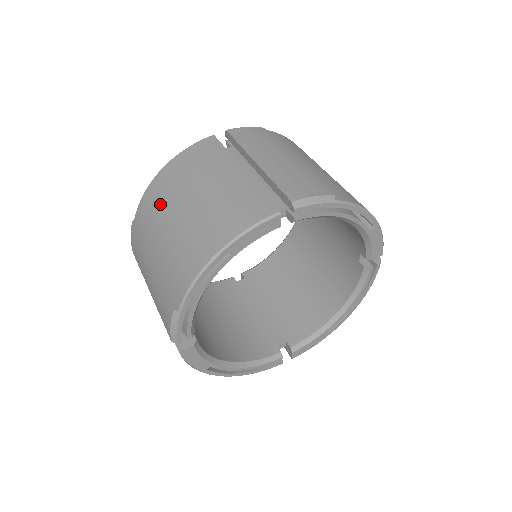
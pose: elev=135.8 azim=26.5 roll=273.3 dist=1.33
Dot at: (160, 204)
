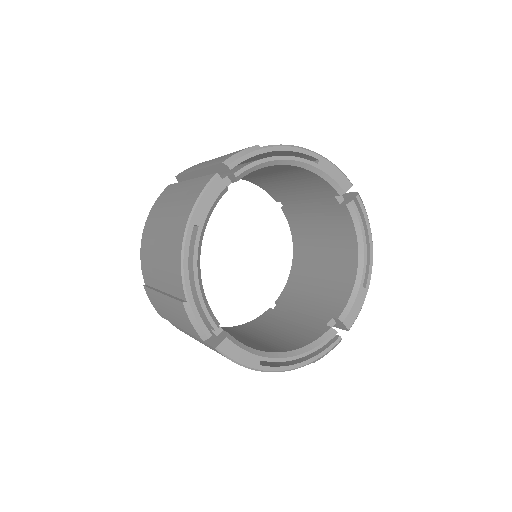
Dot at: (149, 249)
